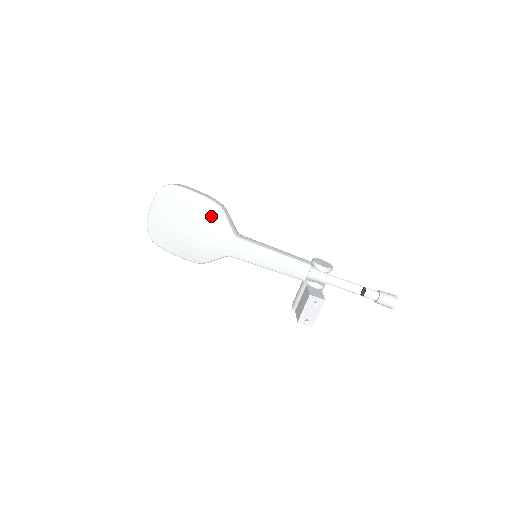
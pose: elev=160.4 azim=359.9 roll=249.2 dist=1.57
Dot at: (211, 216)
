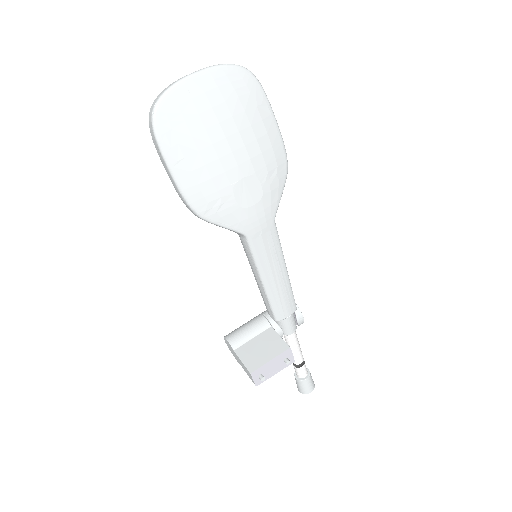
Dot at: (274, 169)
